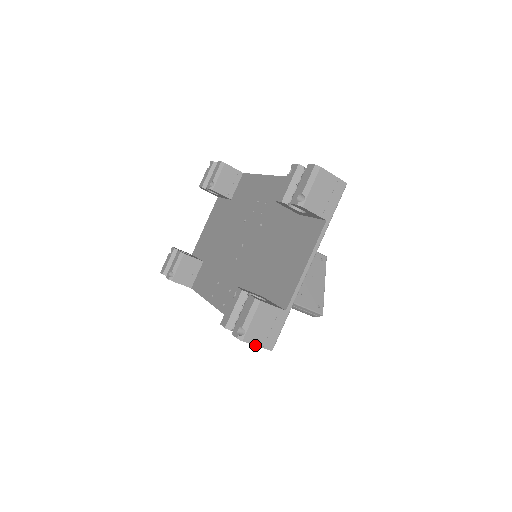
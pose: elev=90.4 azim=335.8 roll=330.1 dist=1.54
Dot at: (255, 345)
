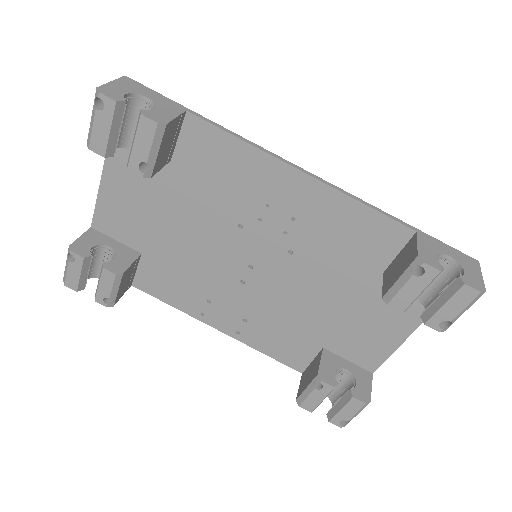
Dot at: occluded
